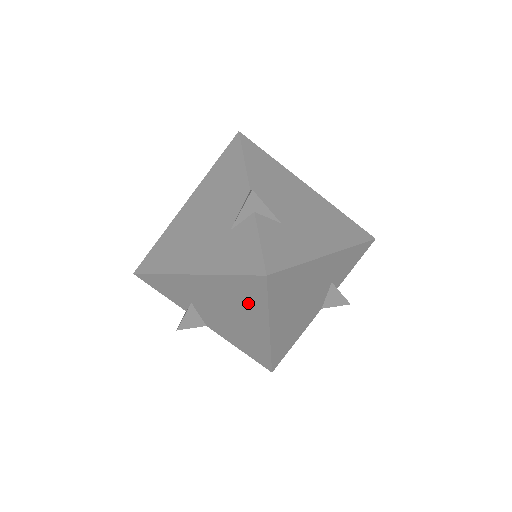
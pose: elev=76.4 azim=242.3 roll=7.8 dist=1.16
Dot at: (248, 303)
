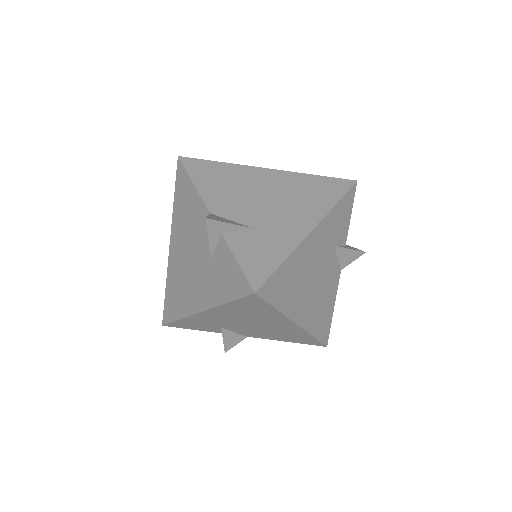
Dot at: (261, 314)
